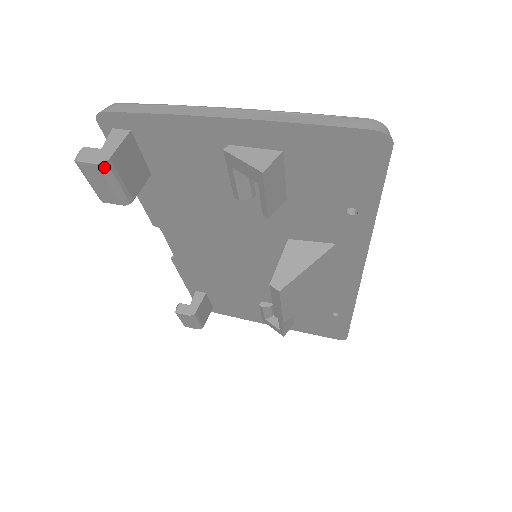
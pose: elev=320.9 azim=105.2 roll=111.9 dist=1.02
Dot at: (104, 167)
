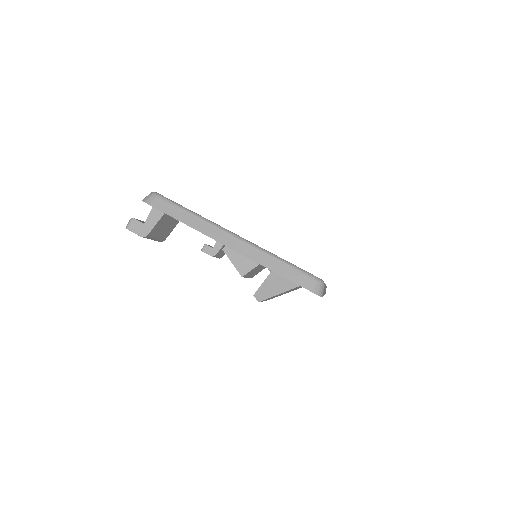
Dot at: (145, 237)
